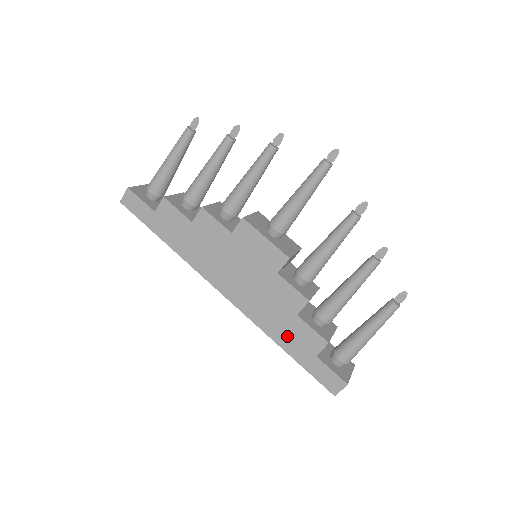
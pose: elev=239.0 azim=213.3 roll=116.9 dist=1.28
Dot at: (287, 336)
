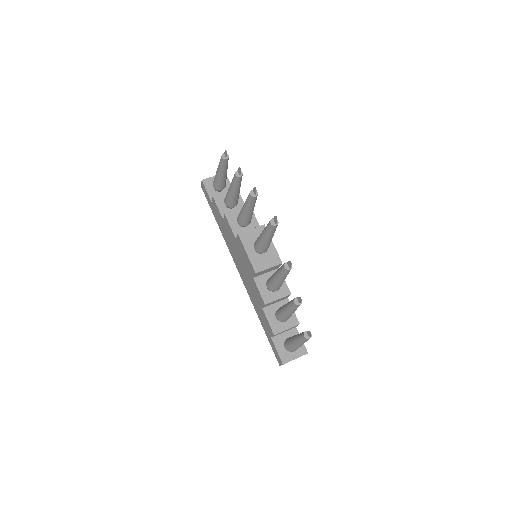
Dot at: (261, 316)
